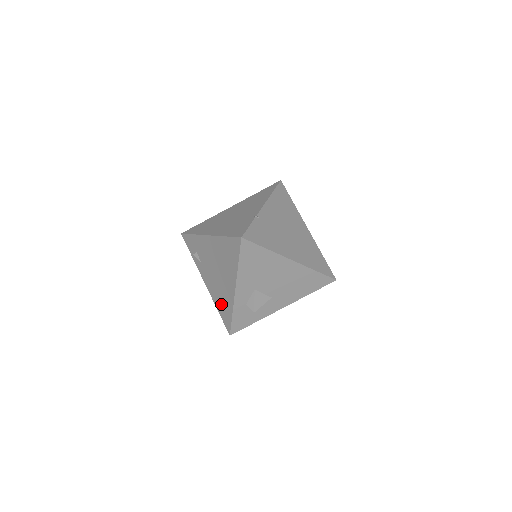
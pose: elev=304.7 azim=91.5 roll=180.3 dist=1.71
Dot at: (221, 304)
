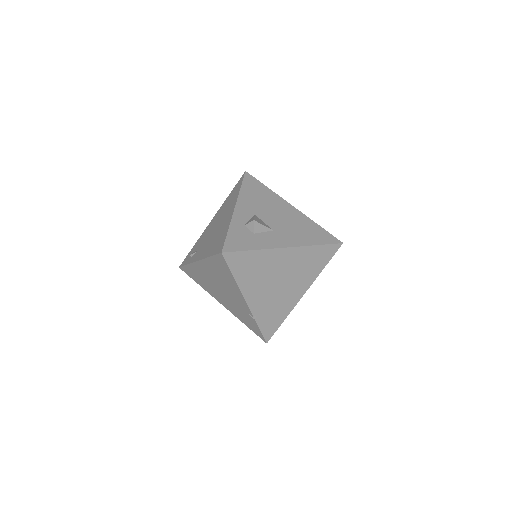
Dot at: (215, 243)
